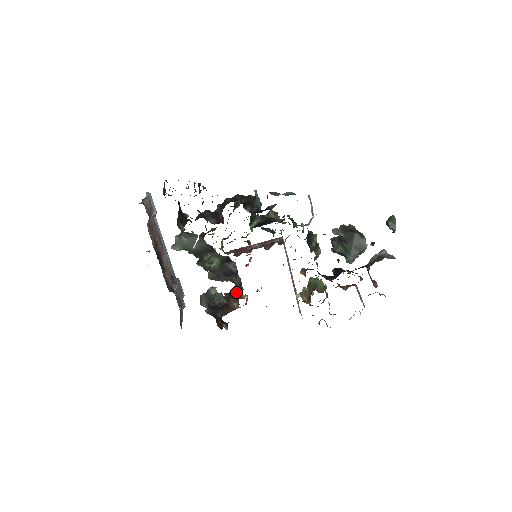
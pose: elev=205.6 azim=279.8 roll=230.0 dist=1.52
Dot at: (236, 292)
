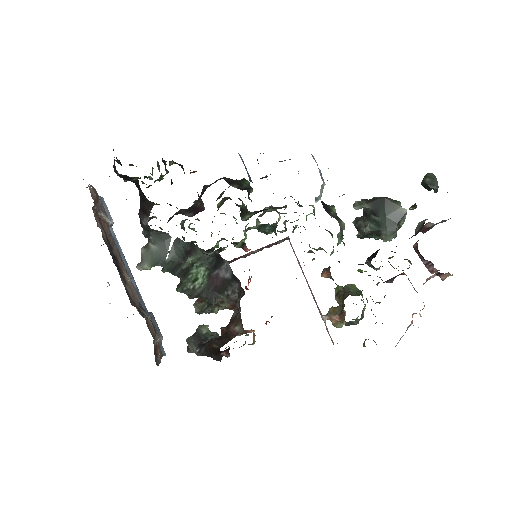
Dot at: (236, 315)
